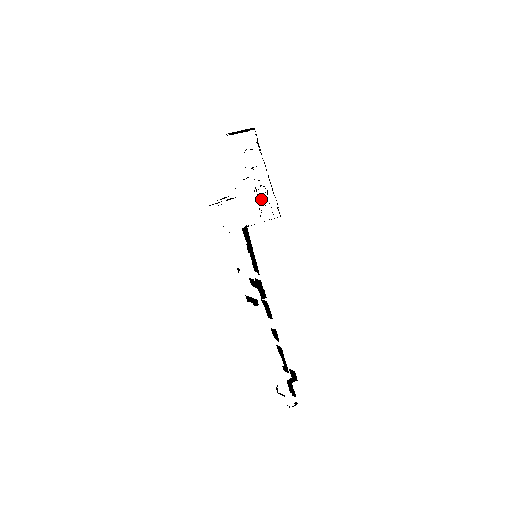
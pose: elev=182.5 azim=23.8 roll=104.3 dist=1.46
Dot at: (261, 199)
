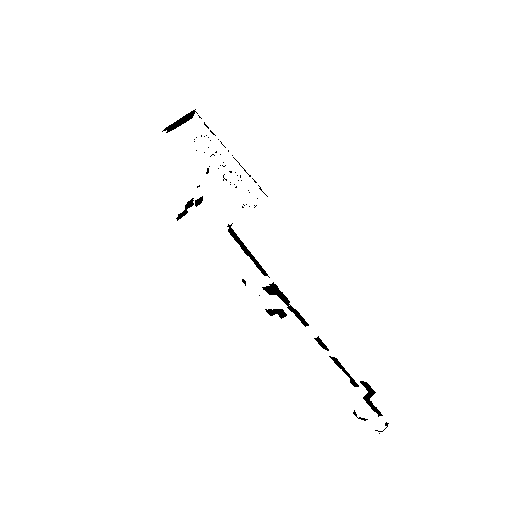
Dot at: (235, 187)
